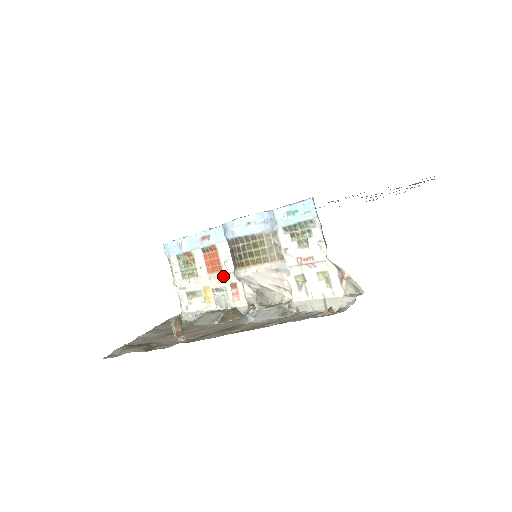
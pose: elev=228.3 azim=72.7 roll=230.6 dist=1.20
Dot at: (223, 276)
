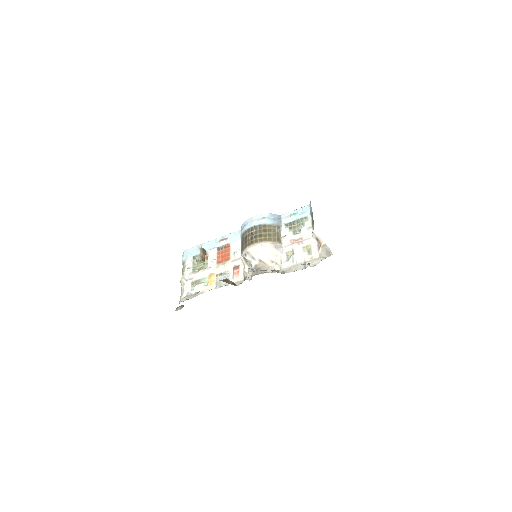
Dot at: (230, 263)
